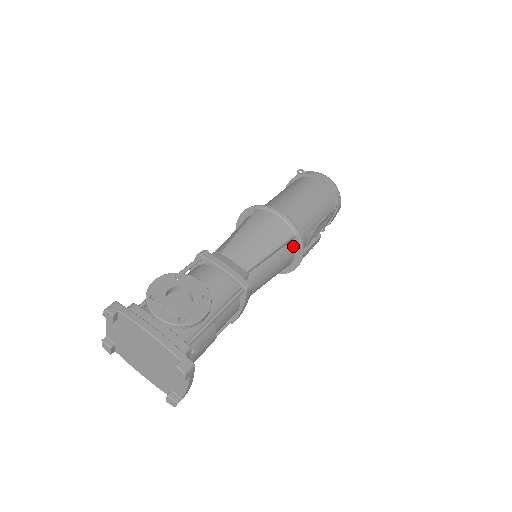
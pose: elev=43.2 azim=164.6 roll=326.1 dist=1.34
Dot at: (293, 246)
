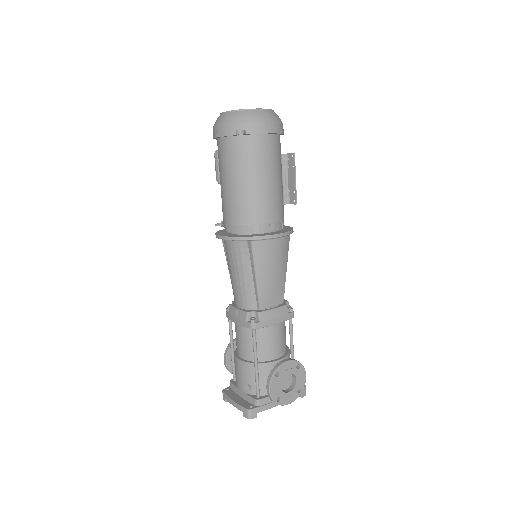
Dot at: occluded
